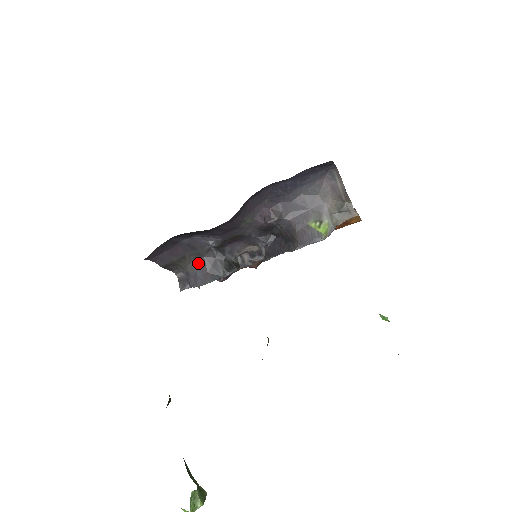
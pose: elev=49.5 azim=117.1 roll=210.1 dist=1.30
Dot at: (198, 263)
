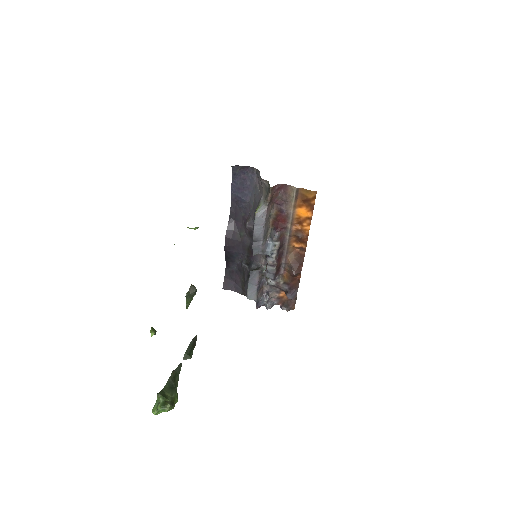
Dot at: occluded
